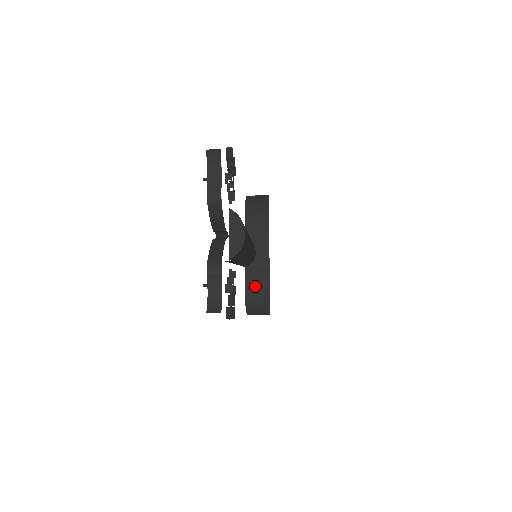
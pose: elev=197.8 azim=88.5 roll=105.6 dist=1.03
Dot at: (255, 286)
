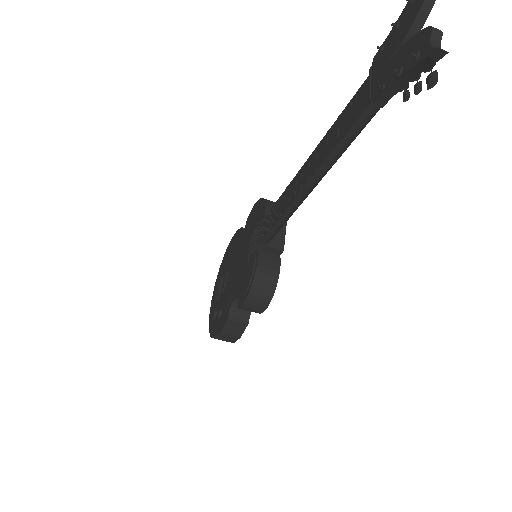
Dot at: (266, 267)
